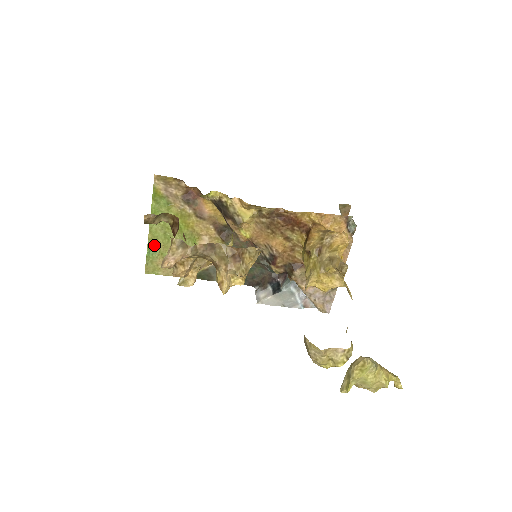
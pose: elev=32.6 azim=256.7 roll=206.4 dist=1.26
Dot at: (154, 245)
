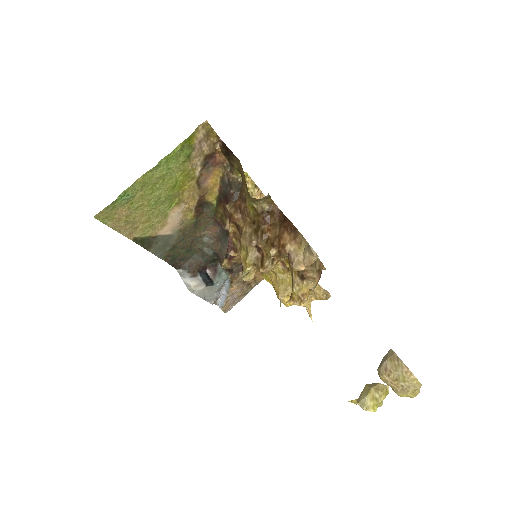
Dot at: (134, 190)
